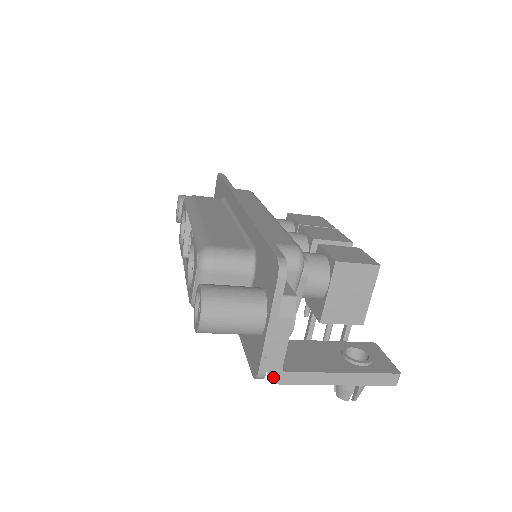
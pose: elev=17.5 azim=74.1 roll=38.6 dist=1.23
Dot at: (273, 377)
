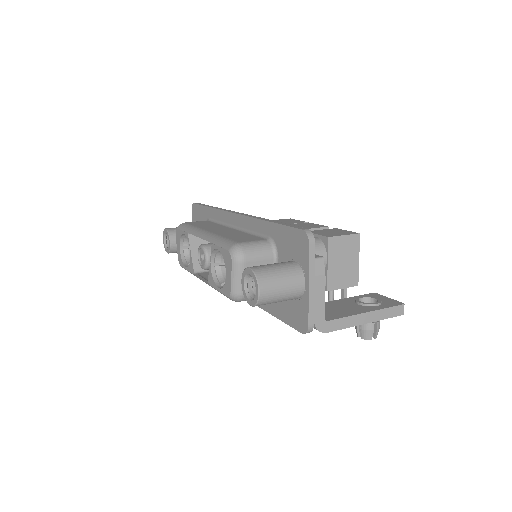
Dot at: (319, 328)
